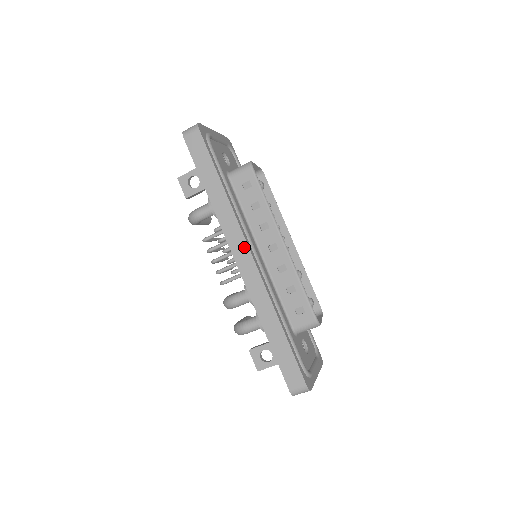
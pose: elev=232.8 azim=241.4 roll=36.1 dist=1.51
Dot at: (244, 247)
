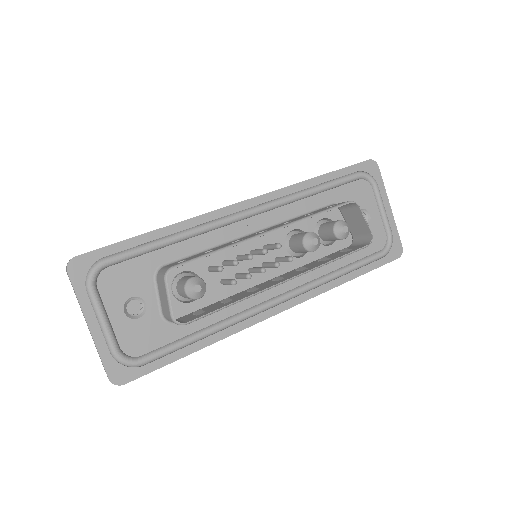
Dot at: (268, 317)
